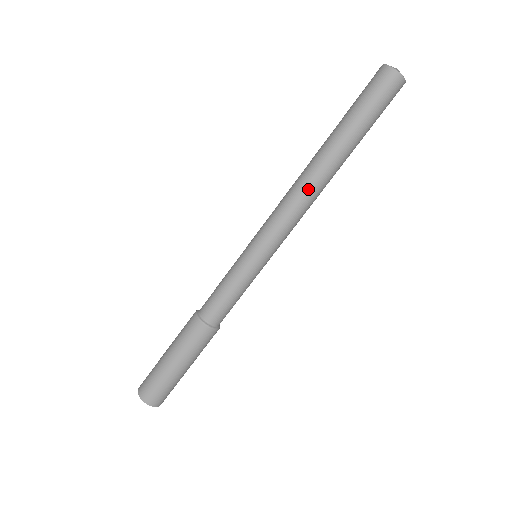
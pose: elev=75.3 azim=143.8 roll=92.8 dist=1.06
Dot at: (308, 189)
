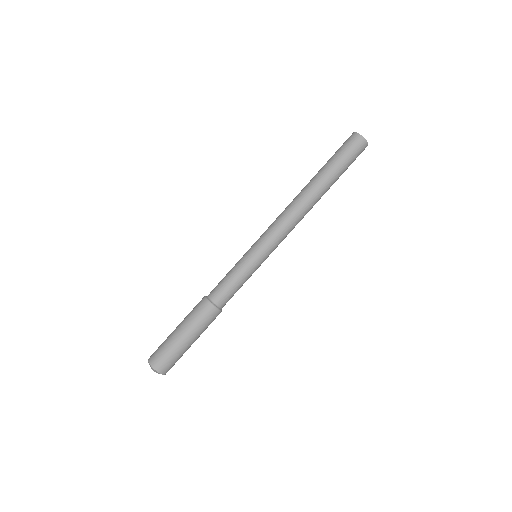
Dot at: (294, 204)
